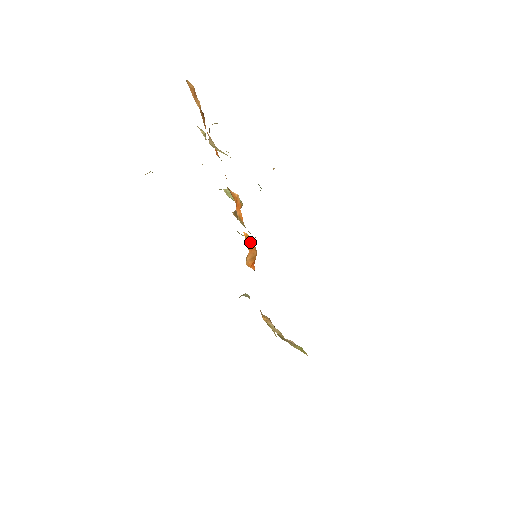
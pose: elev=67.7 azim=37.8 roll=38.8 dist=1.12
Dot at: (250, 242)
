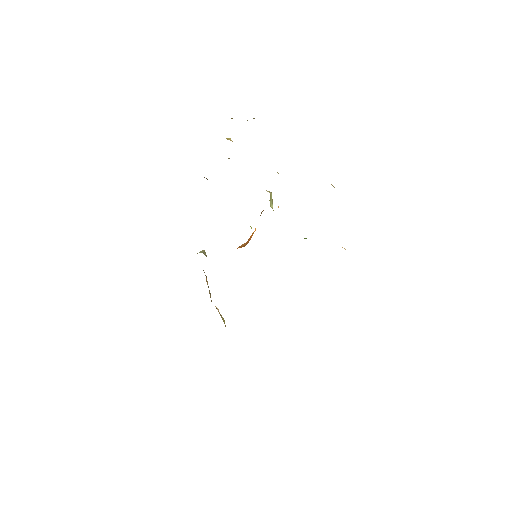
Dot at: (252, 235)
